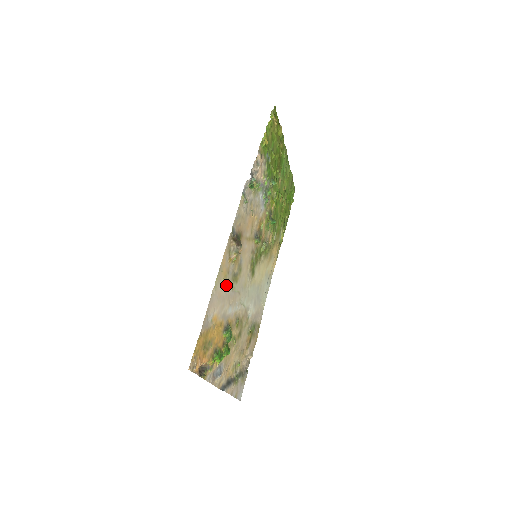
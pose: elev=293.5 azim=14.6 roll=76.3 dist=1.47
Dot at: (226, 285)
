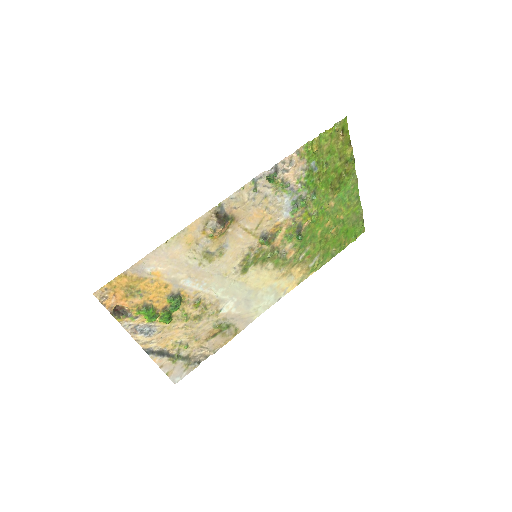
Dot at: (189, 253)
